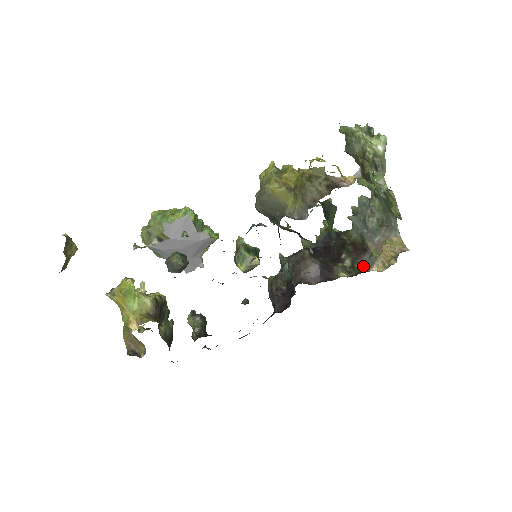
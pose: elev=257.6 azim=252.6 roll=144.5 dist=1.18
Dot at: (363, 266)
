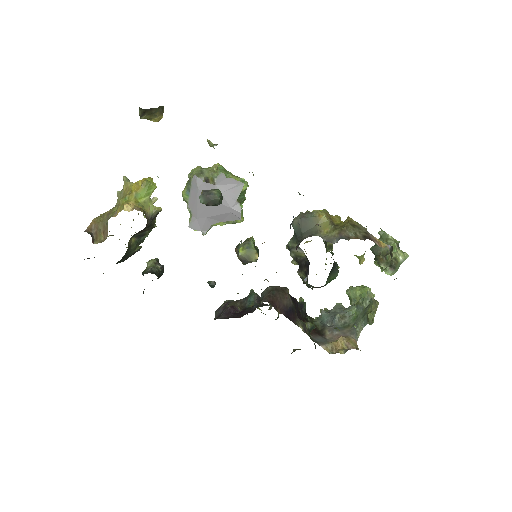
Dot at: (315, 339)
